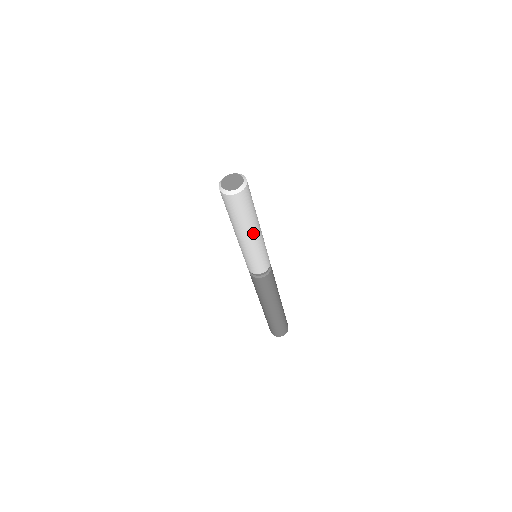
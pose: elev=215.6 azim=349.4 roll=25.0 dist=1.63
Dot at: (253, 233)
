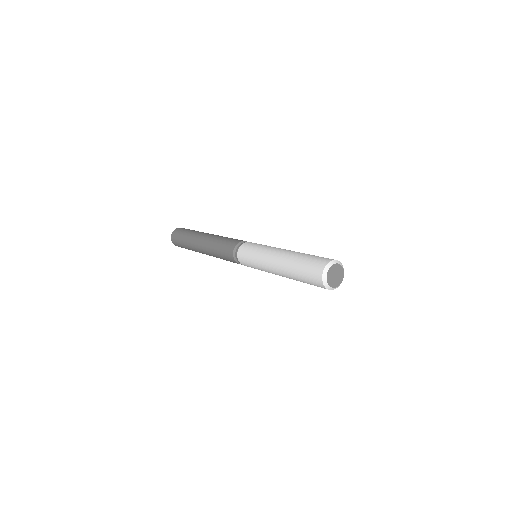
Dot at: occluded
